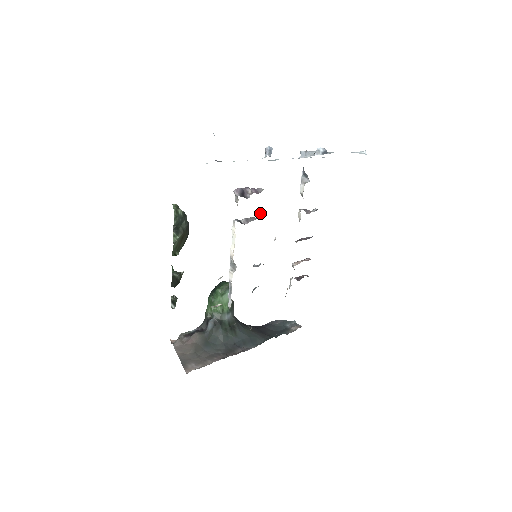
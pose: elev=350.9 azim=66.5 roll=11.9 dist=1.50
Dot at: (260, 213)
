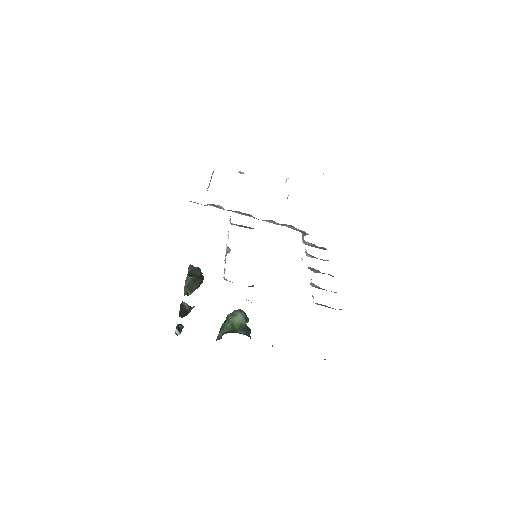
Dot at: occluded
